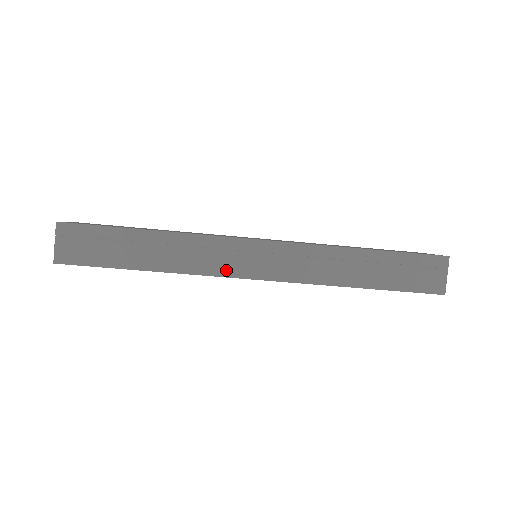
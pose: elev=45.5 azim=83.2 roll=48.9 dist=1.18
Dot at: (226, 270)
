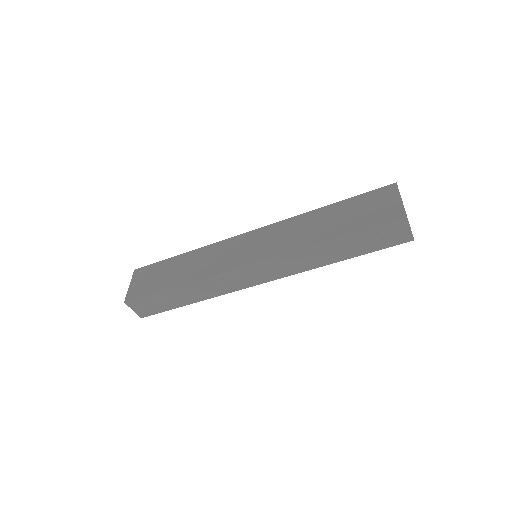
Dot at: (239, 286)
